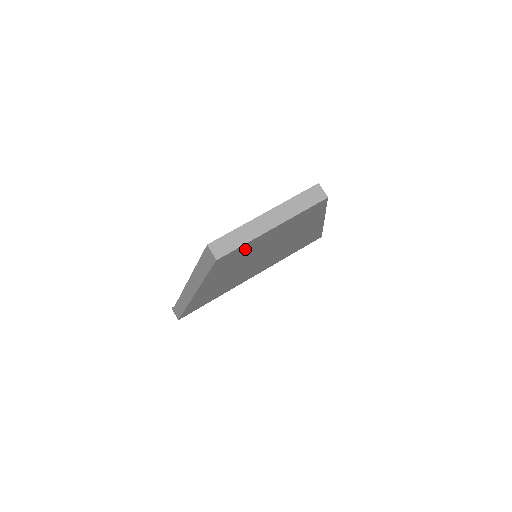
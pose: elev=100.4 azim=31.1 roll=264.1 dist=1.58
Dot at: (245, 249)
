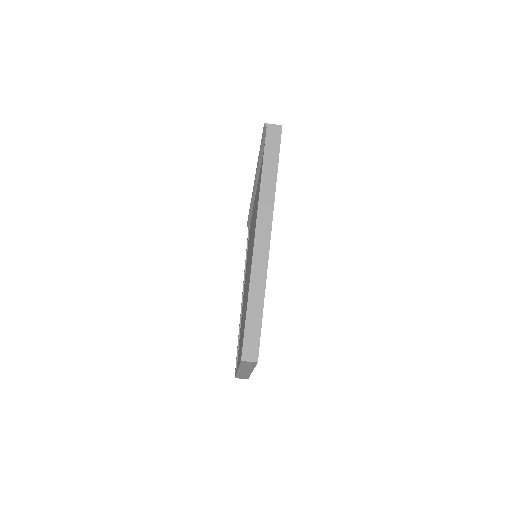
Dot at: occluded
